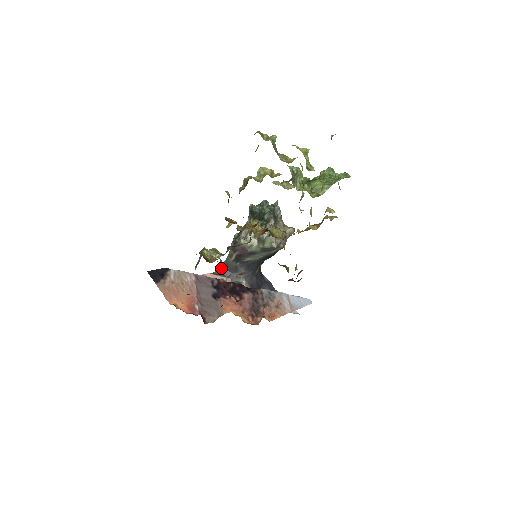
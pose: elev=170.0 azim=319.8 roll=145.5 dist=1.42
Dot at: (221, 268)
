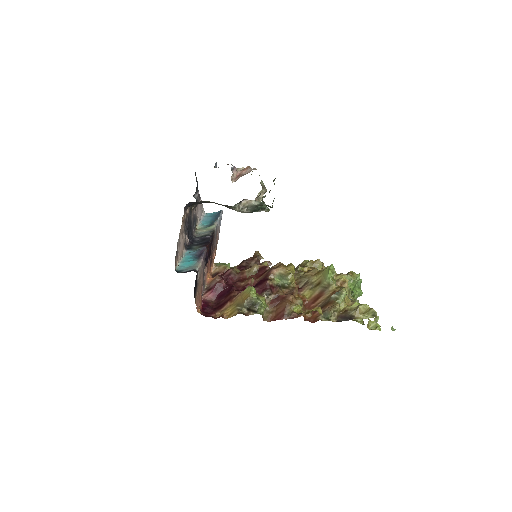
Dot at: (190, 203)
